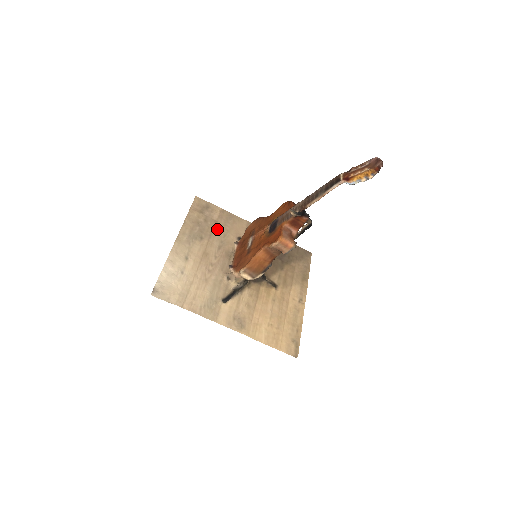
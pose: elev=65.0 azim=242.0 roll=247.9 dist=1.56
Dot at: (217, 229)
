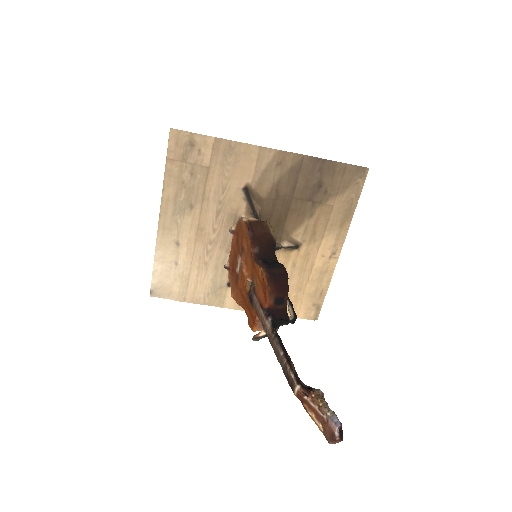
Dot at: (211, 183)
